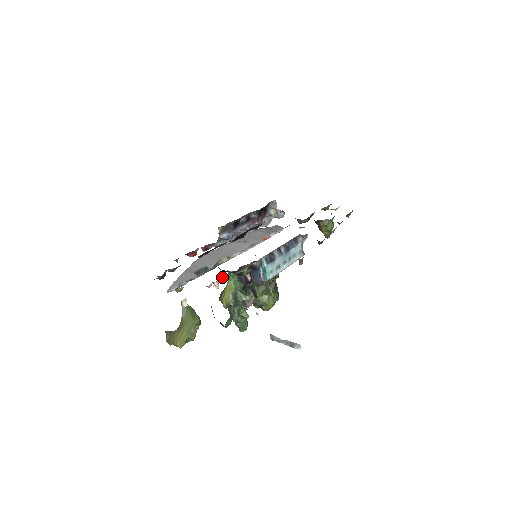
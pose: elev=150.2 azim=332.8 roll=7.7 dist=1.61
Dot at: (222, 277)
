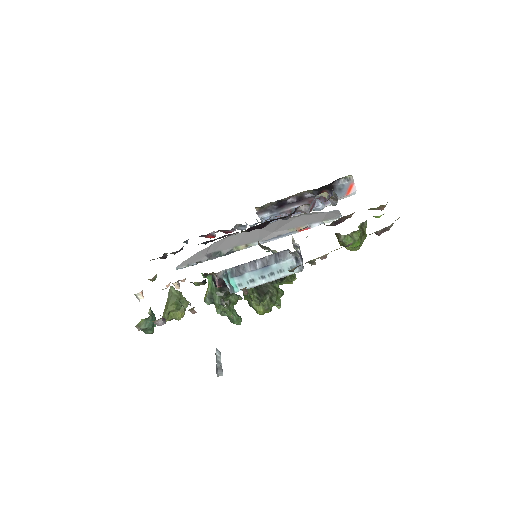
Dot at: (182, 280)
